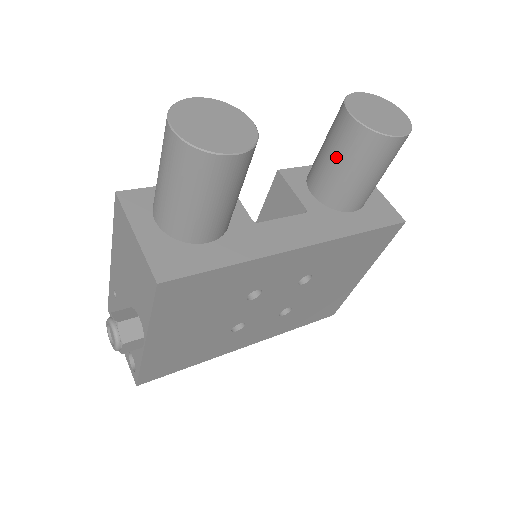
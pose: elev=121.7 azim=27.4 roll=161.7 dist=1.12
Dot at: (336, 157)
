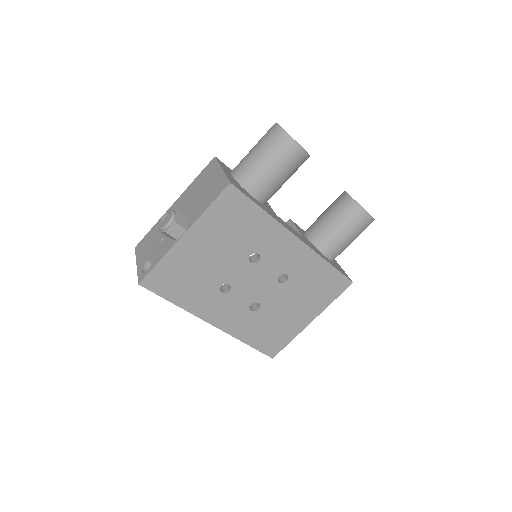
Dot at: (331, 214)
